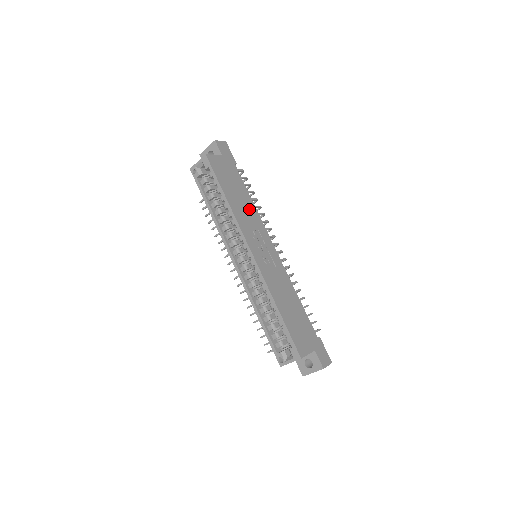
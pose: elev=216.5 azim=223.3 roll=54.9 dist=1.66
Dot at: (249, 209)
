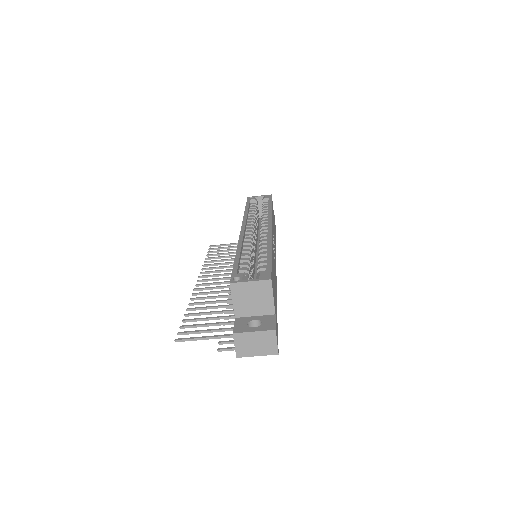
Dot at: occluded
